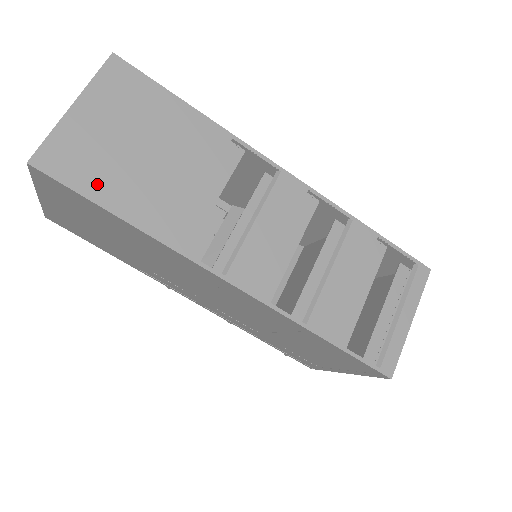
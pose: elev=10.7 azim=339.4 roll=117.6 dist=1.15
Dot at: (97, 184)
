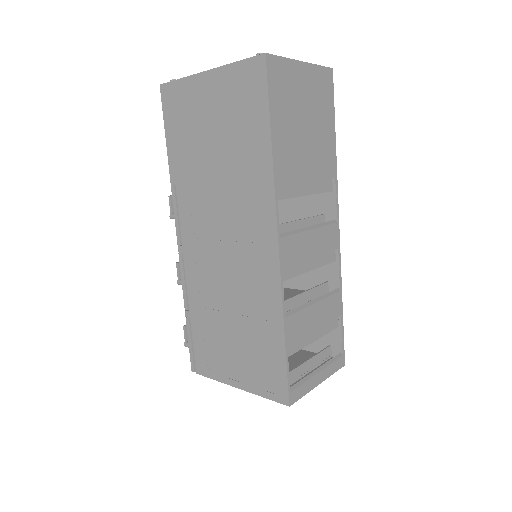
Dot at: (278, 109)
